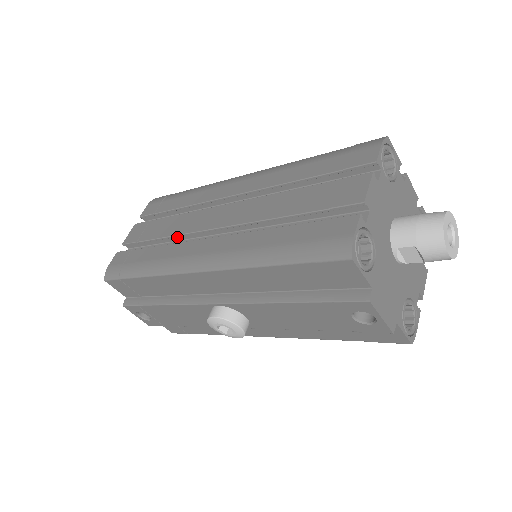
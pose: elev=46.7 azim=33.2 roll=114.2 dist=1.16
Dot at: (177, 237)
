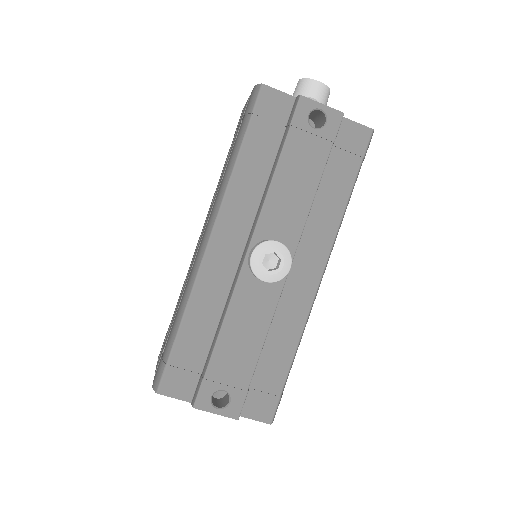
Dot at: occluded
